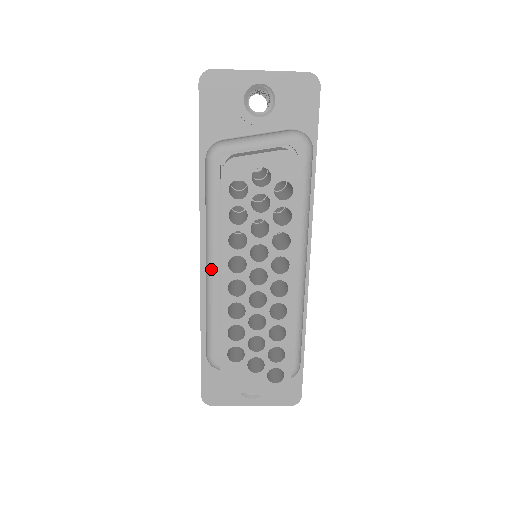
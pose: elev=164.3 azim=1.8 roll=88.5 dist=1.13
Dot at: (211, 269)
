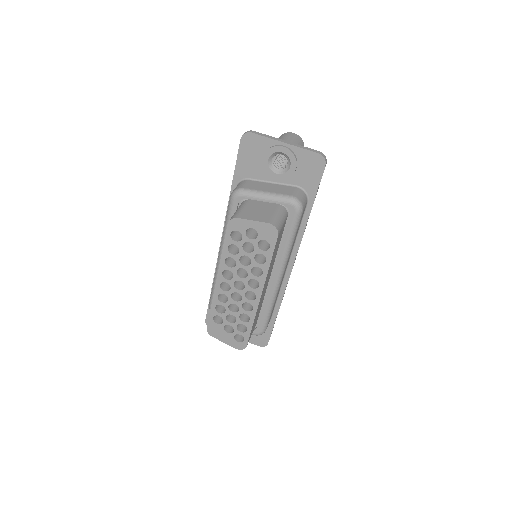
Dot at: occluded
